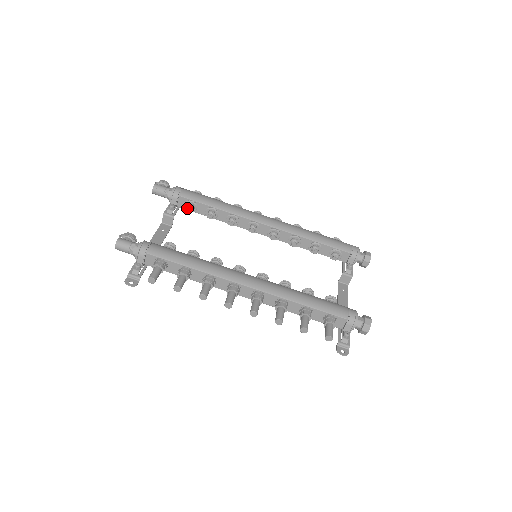
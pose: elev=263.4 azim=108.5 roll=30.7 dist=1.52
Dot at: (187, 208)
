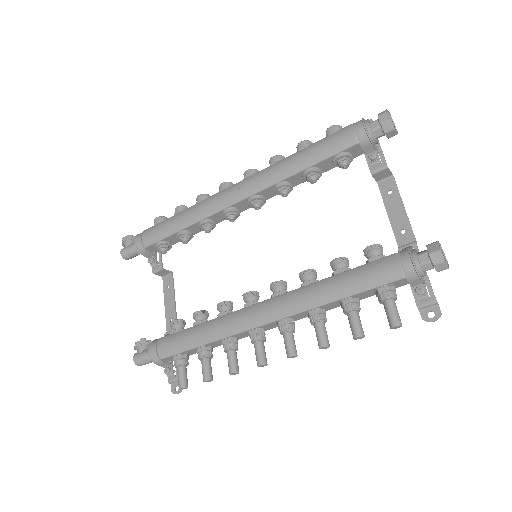
Dot at: occluded
